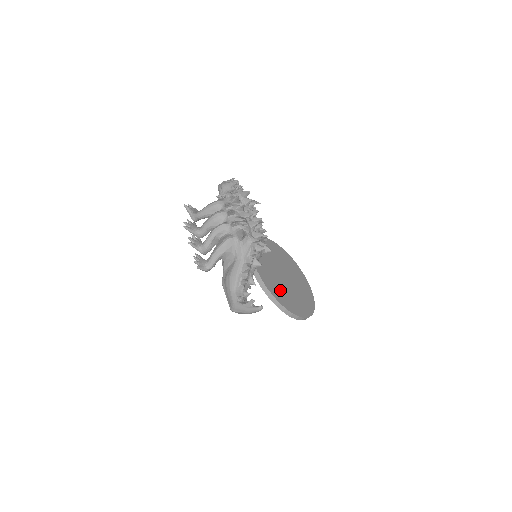
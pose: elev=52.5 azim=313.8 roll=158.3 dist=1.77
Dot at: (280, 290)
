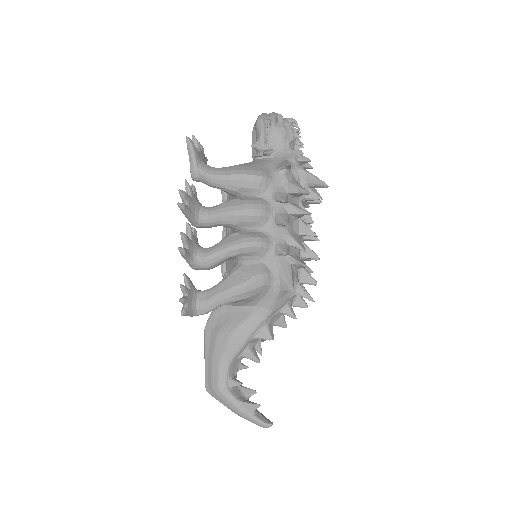
Dot at: occluded
